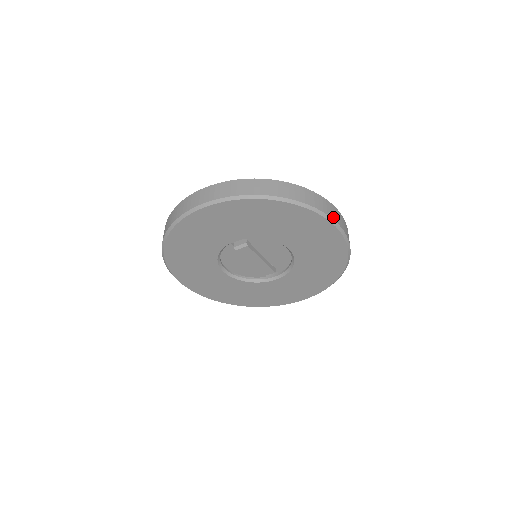
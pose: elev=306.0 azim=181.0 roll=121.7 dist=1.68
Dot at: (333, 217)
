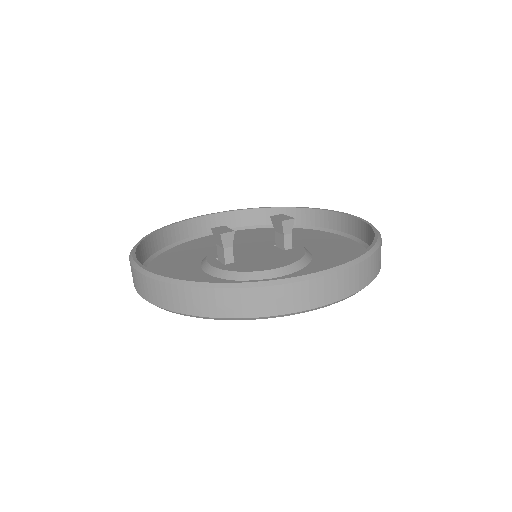
Dot at: (299, 307)
